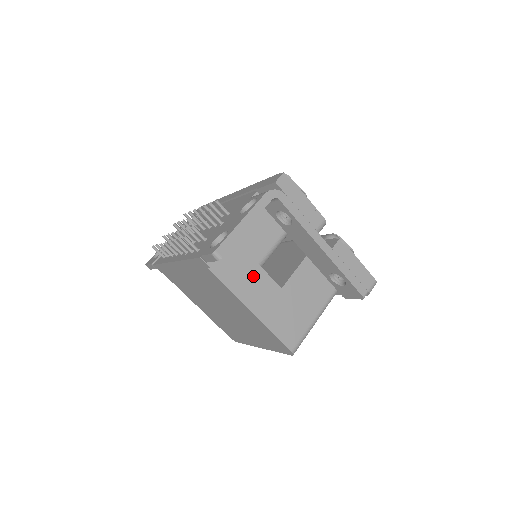
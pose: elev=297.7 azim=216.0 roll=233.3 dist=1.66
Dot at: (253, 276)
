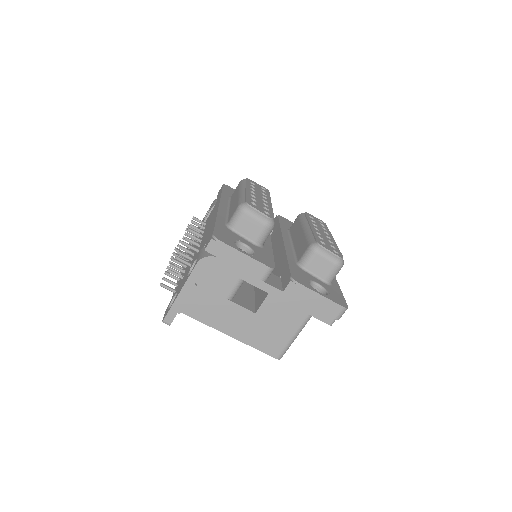
Dot at: (224, 309)
